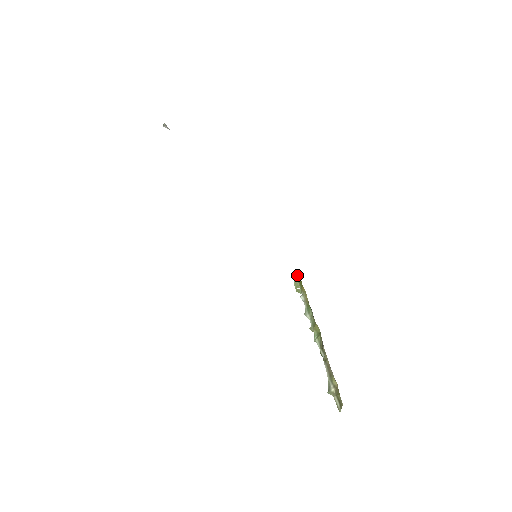
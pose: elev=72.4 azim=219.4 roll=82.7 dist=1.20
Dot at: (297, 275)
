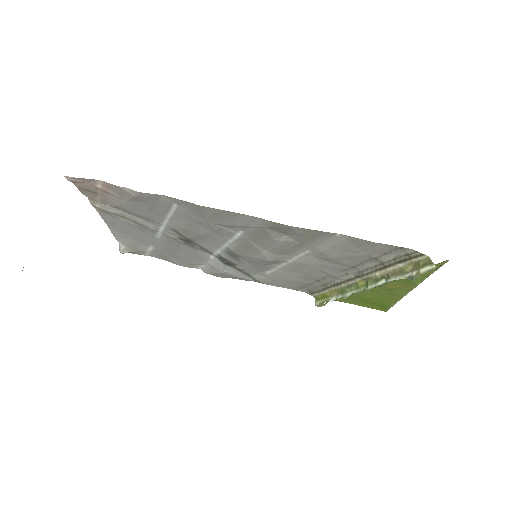
Dot at: (316, 300)
